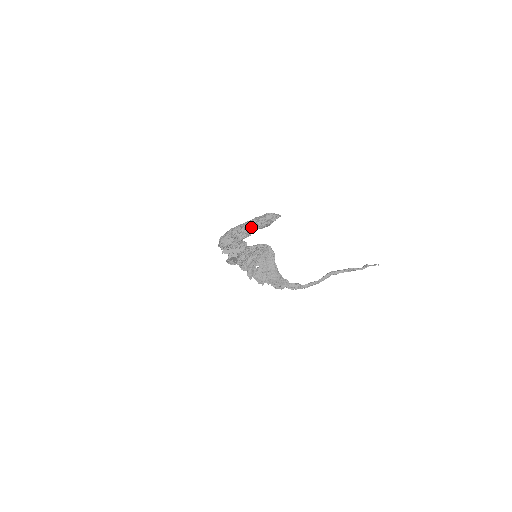
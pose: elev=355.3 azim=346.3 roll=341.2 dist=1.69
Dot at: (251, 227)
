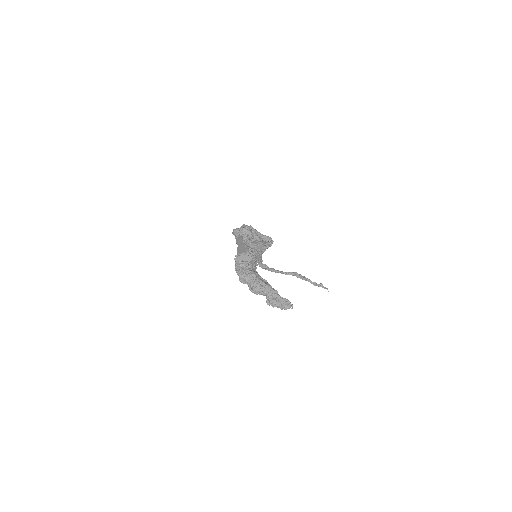
Dot at: (267, 299)
